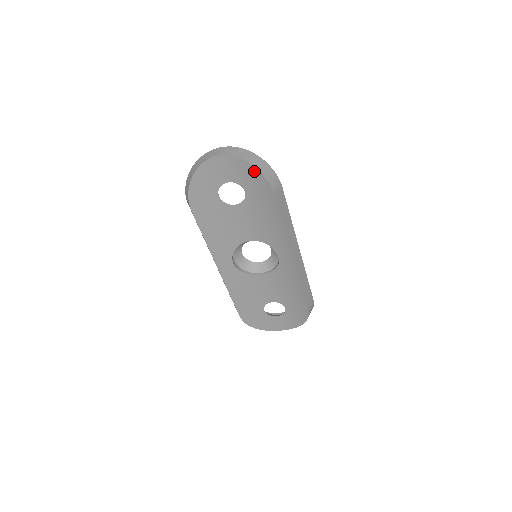
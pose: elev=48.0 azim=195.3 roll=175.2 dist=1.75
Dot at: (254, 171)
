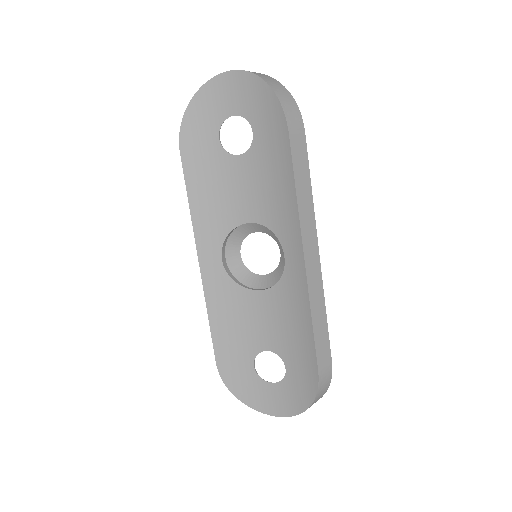
Dot at: (267, 93)
